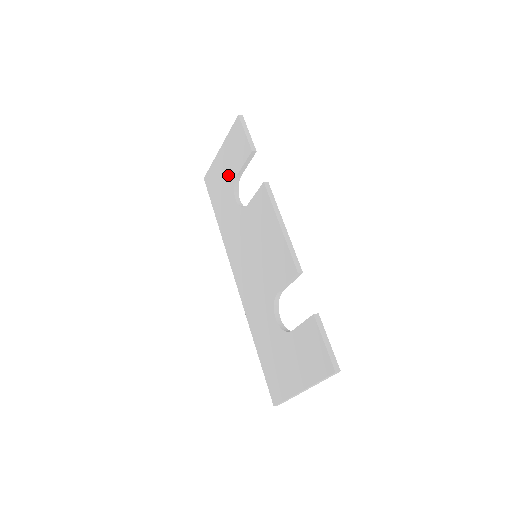
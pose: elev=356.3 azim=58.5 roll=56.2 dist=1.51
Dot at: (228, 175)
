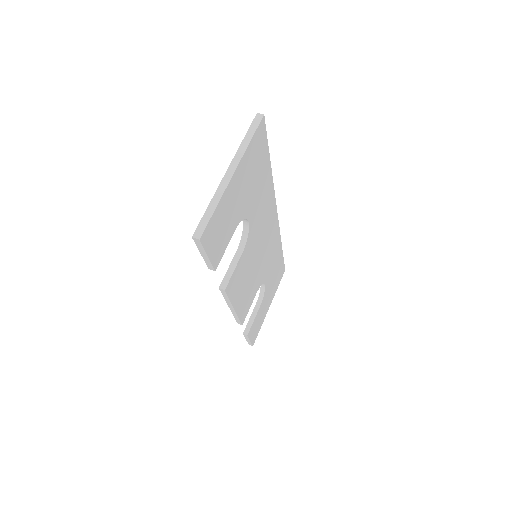
Dot at: occluded
